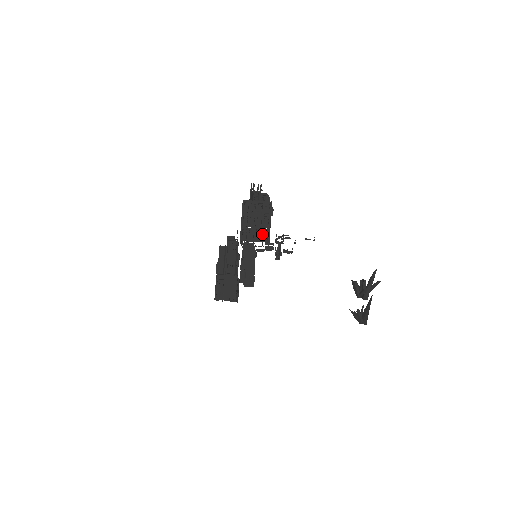
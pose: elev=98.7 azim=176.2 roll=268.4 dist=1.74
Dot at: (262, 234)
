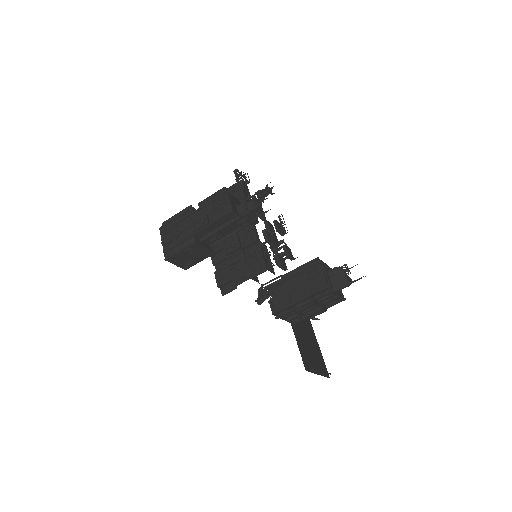
Dot at: (297, 317)
